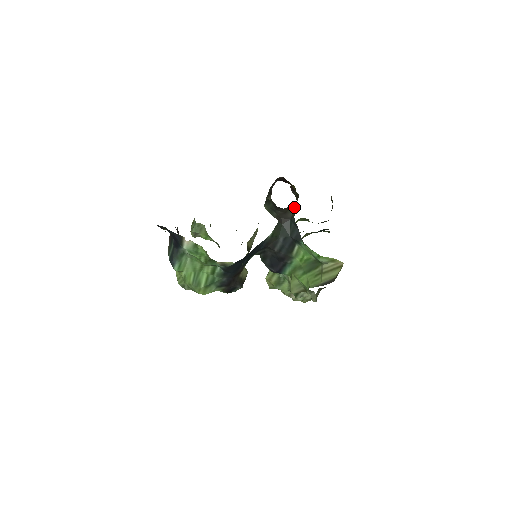
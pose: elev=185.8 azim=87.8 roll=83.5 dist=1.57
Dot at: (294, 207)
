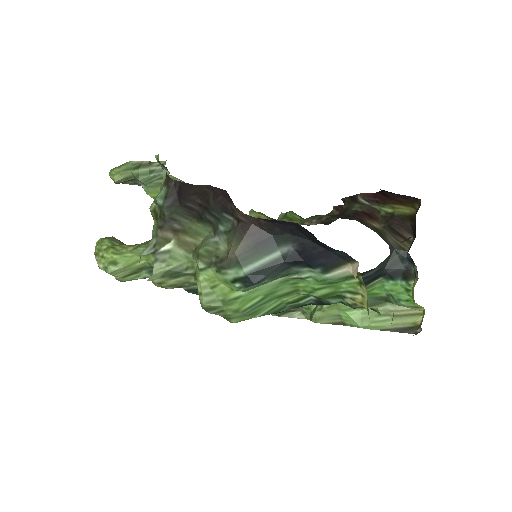
Dot at: (384, 229)
